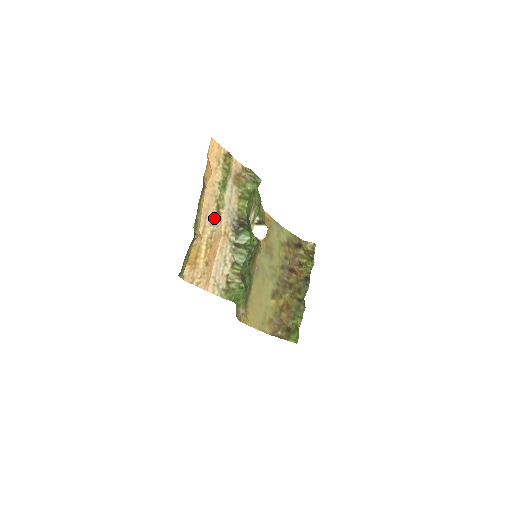
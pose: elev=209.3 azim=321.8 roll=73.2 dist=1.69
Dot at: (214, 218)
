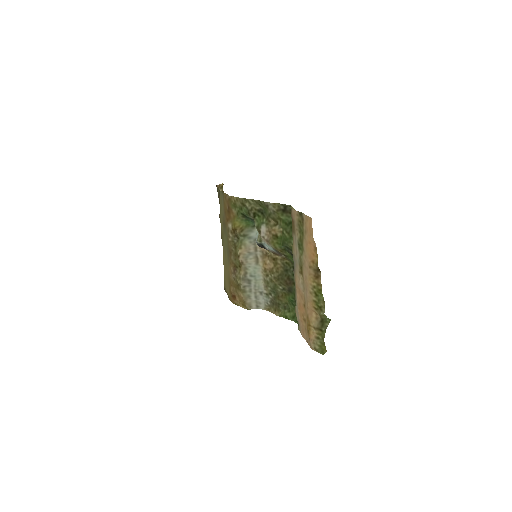
Dot at: (304, 282)
